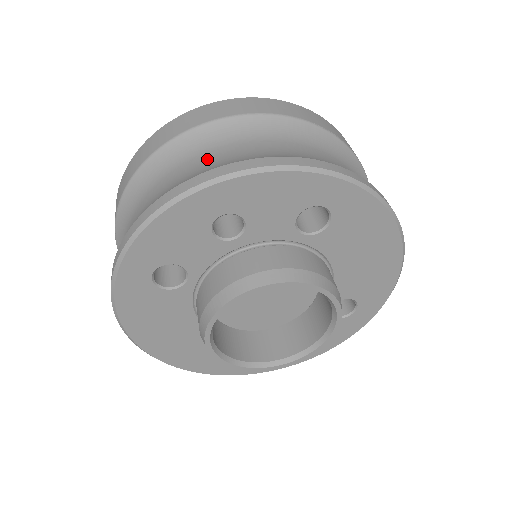
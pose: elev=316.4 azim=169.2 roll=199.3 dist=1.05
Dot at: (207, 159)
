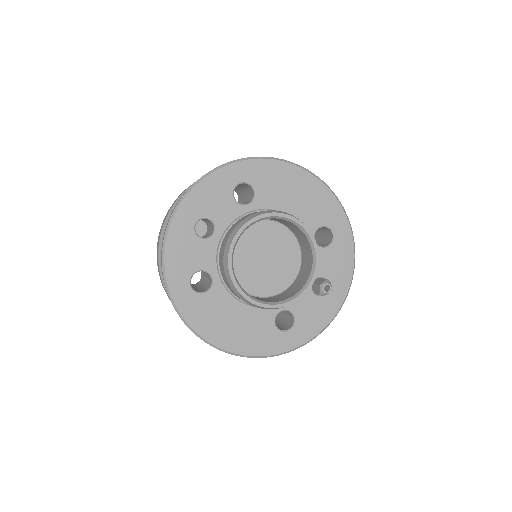
Dot at: occluded
